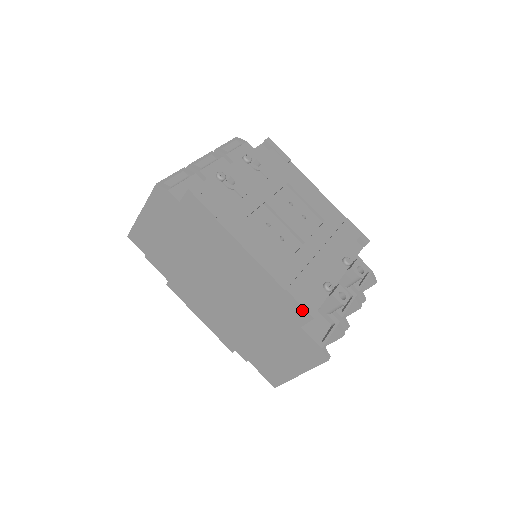
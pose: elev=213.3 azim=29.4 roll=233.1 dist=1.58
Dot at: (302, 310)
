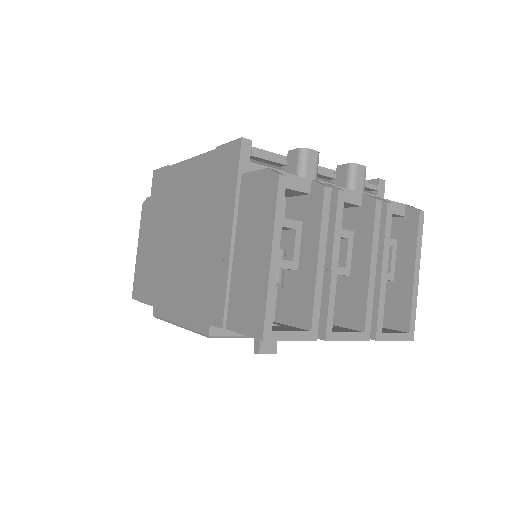
Dot at: (231, 146)
